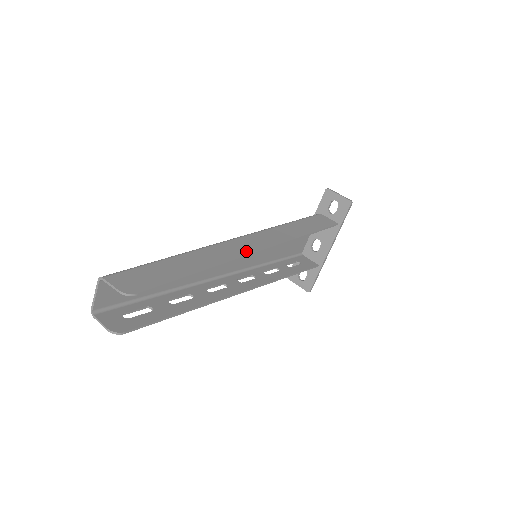
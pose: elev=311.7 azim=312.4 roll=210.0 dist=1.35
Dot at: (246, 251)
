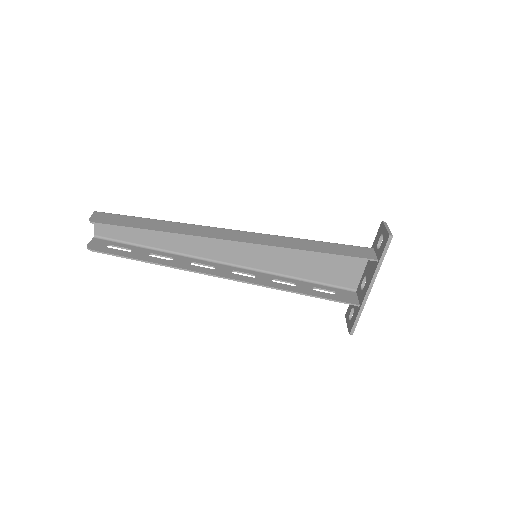
Dot at: (217, 236)
